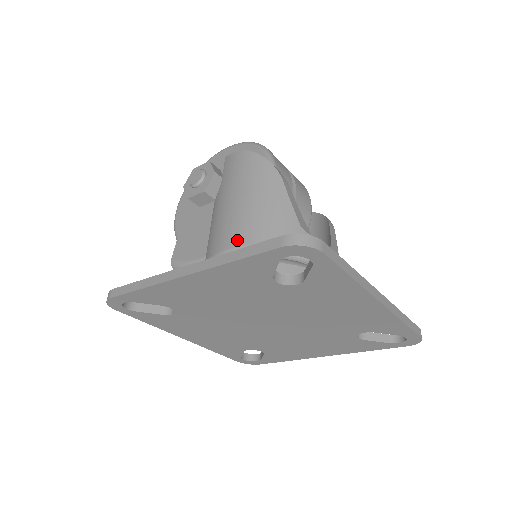
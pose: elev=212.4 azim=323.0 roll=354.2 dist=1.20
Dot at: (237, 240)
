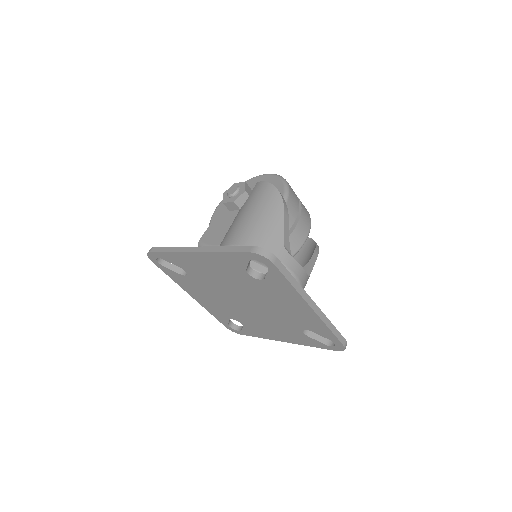
Dot at: (239, 241)
